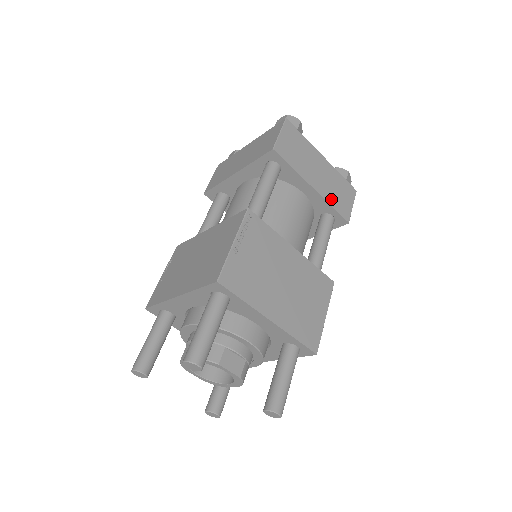
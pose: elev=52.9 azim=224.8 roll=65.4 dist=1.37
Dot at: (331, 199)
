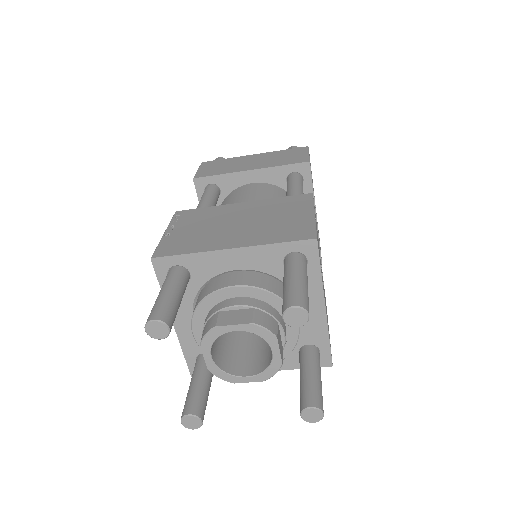
Dot at: (276, 164)
